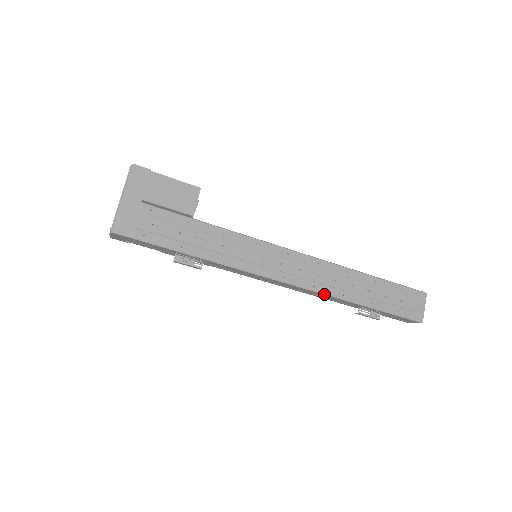
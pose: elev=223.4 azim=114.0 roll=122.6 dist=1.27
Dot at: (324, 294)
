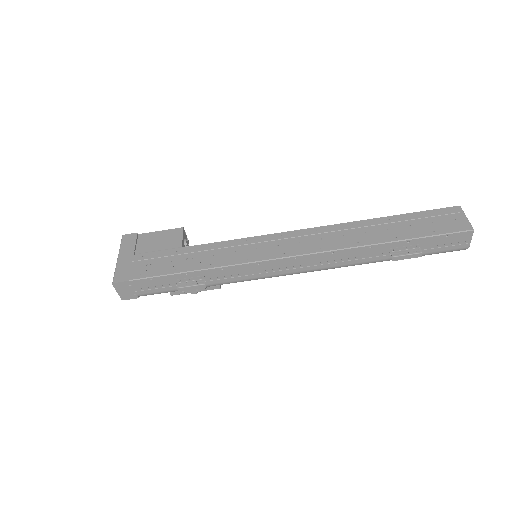
Dot at: (336, 250)
